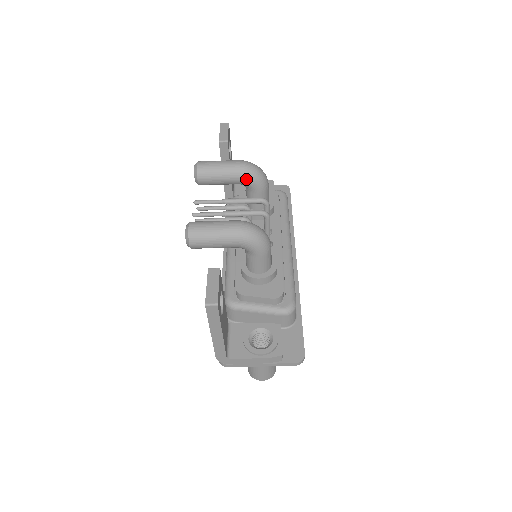
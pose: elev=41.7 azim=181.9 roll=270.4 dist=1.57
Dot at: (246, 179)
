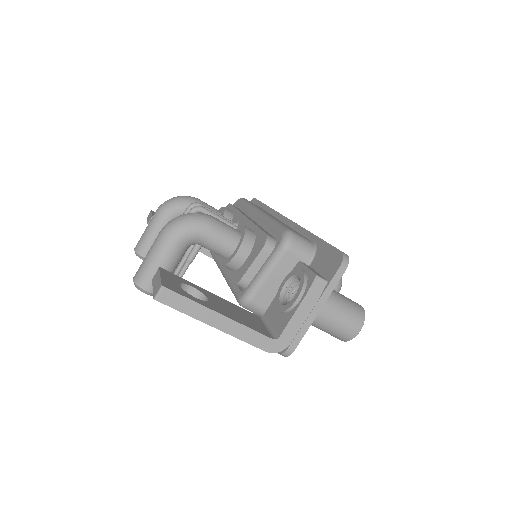
Dot at: (172, 213)
